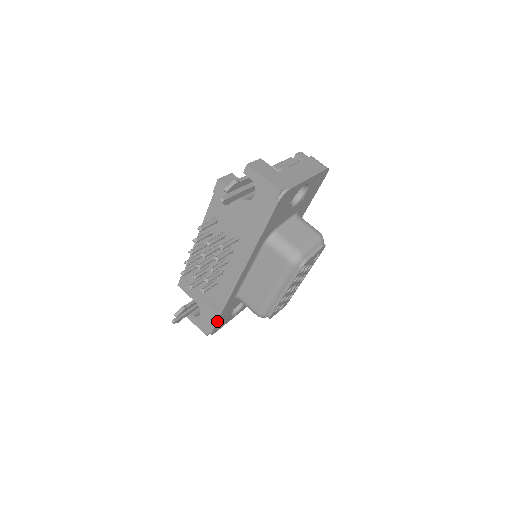
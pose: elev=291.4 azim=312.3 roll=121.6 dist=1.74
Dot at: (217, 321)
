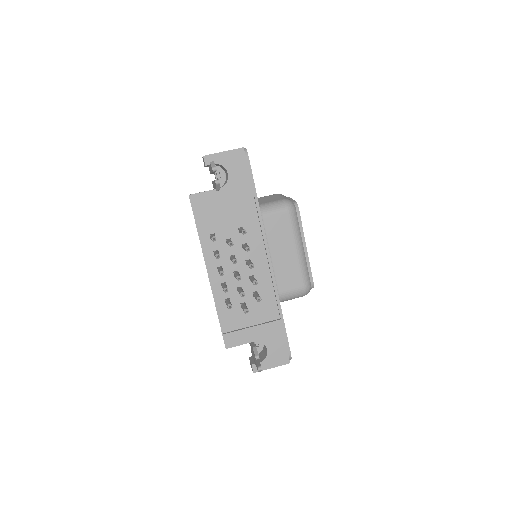
Dot at: (286, 333)
